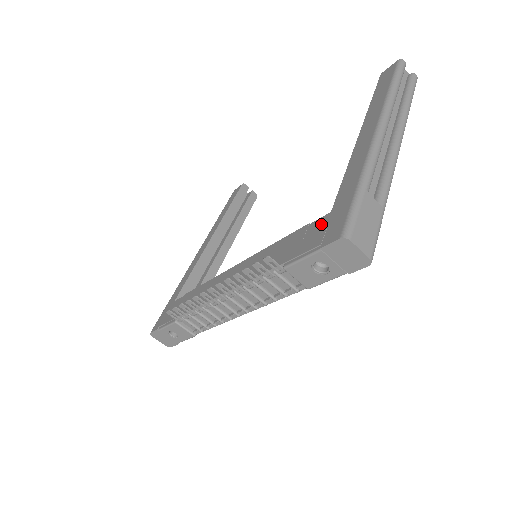
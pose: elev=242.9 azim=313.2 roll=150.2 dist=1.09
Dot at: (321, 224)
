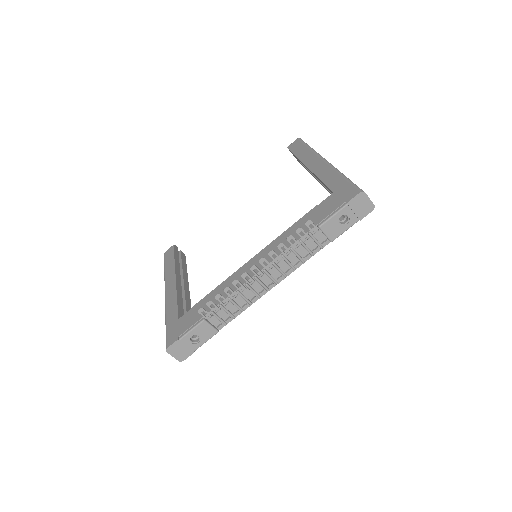
Dot at: (331, 199)
